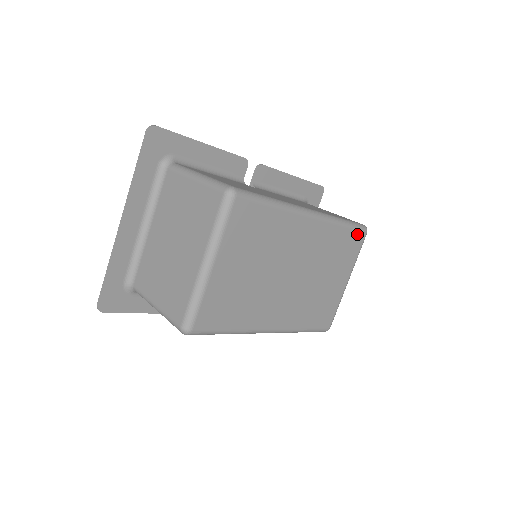
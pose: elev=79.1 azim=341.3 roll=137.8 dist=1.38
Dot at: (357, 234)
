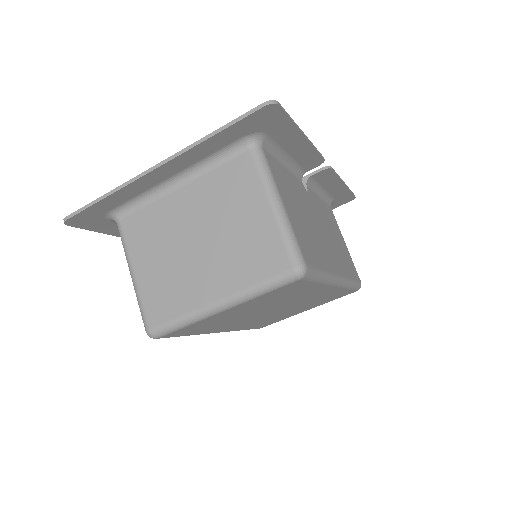
Dot at: (351, 291)
